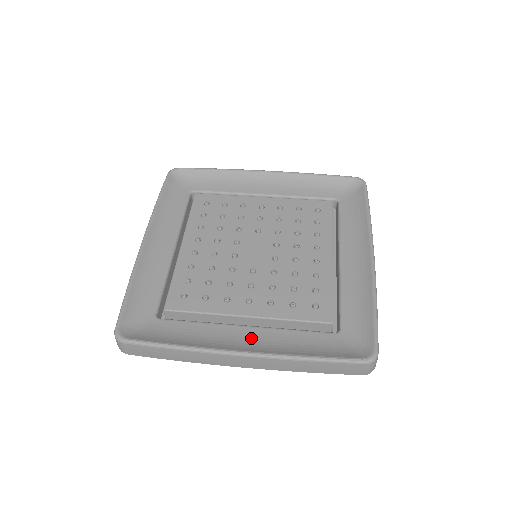
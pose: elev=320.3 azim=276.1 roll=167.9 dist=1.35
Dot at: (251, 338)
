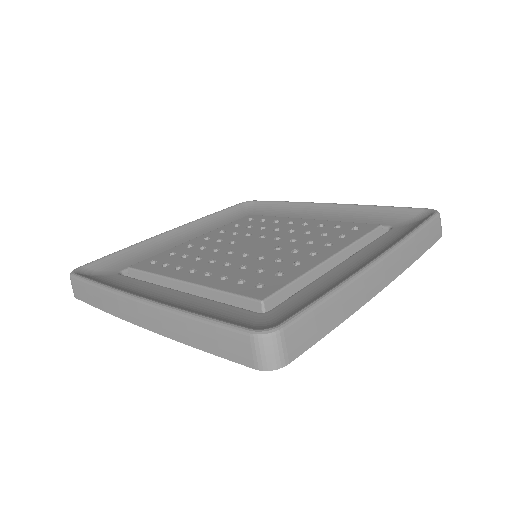
Dot at: (361, 259)
